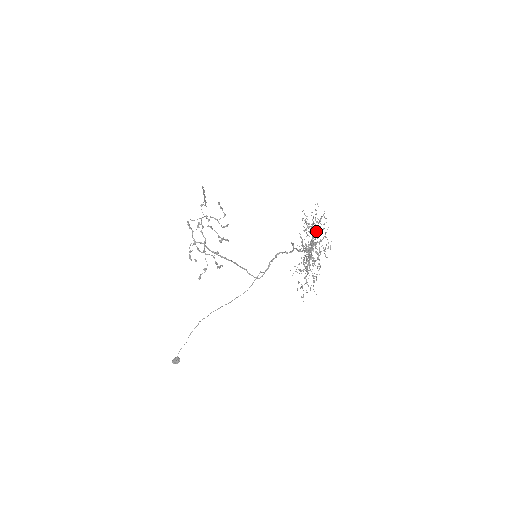
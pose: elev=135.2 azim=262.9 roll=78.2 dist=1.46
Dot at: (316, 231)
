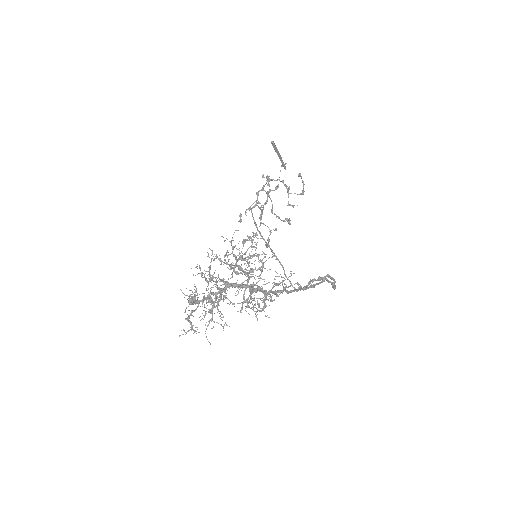
Dot at: occluded
